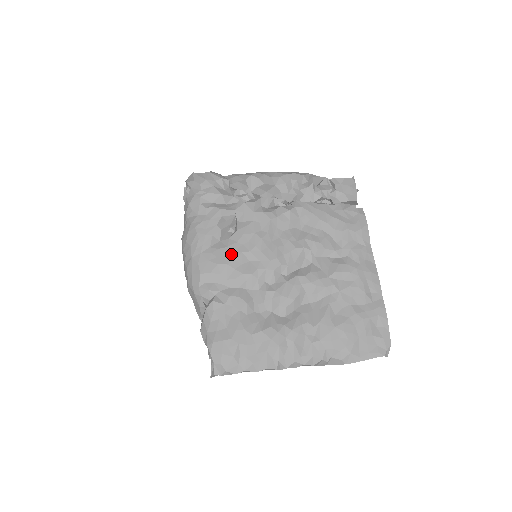
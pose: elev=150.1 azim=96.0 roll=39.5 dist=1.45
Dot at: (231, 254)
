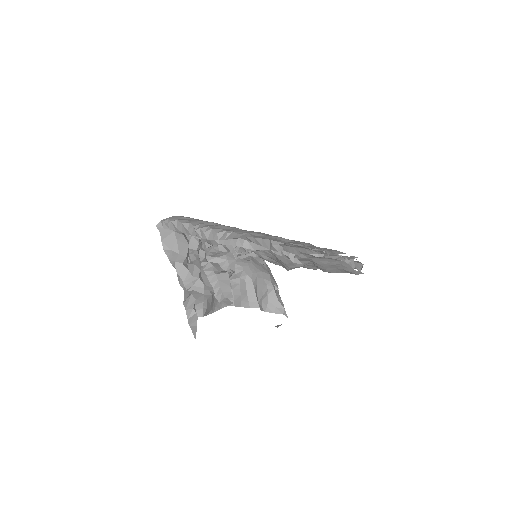
Dot at: occluded
